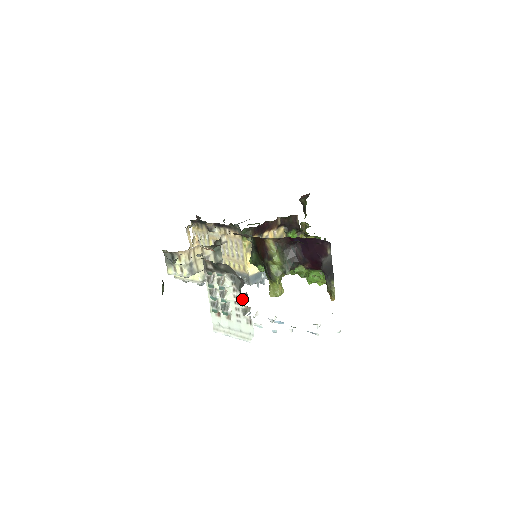
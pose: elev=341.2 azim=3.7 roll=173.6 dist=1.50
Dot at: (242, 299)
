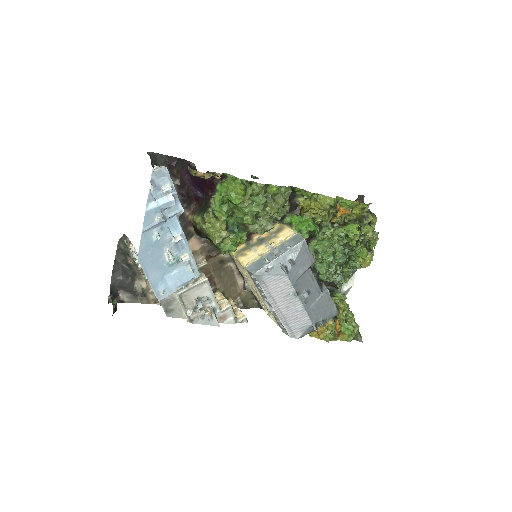
Dot at: (129, 244)
